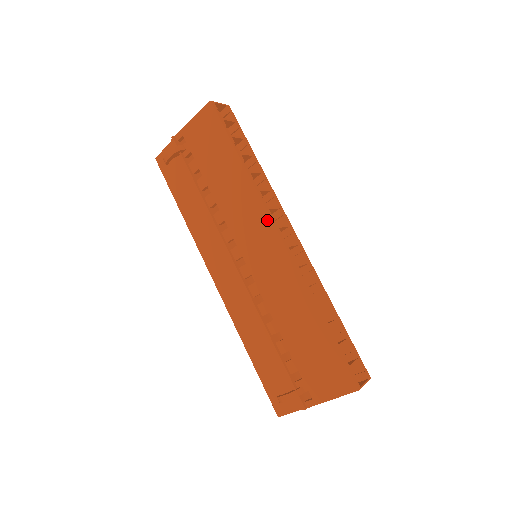
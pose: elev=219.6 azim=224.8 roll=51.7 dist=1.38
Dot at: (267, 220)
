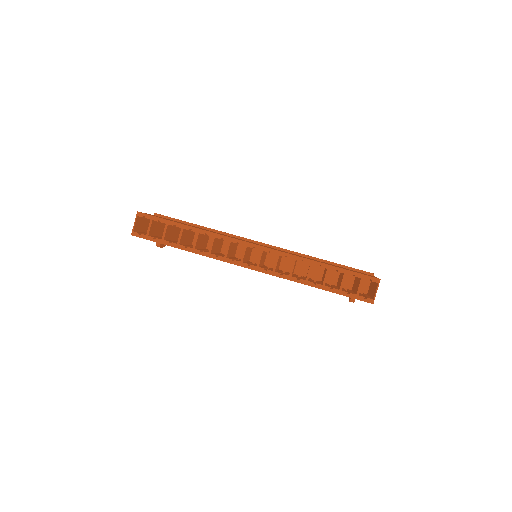
Dot at: occluded
